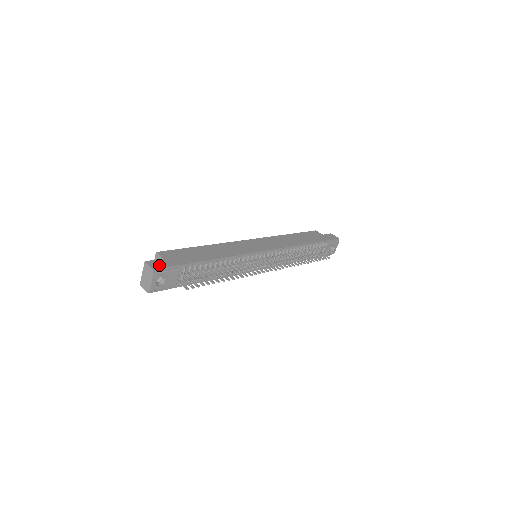
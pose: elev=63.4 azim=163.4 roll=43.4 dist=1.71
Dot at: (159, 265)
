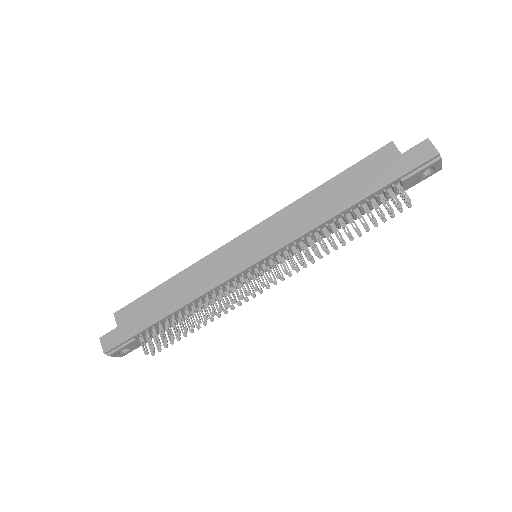
Dot at: (111, 343)
